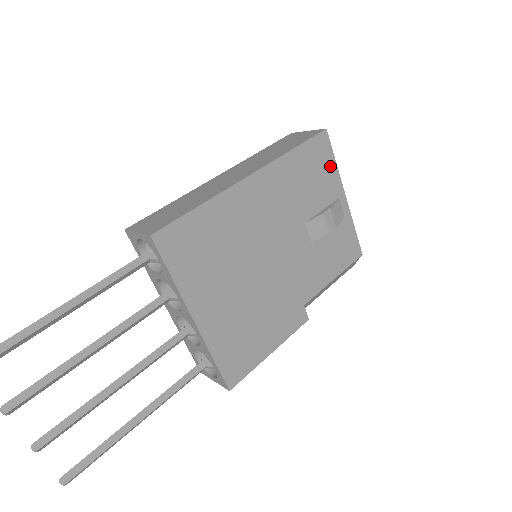
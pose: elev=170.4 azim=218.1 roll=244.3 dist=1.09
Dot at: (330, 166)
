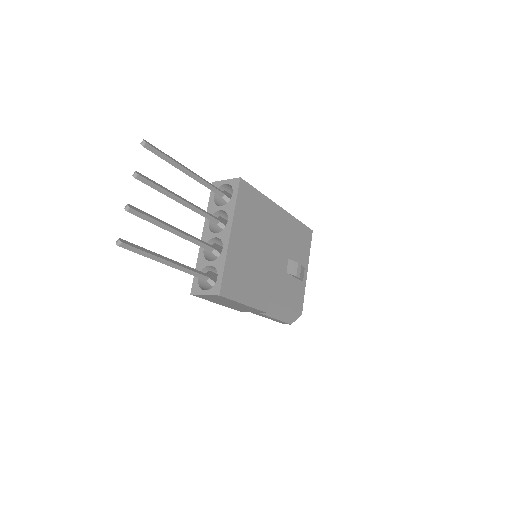
Dot at: (307, 248)
